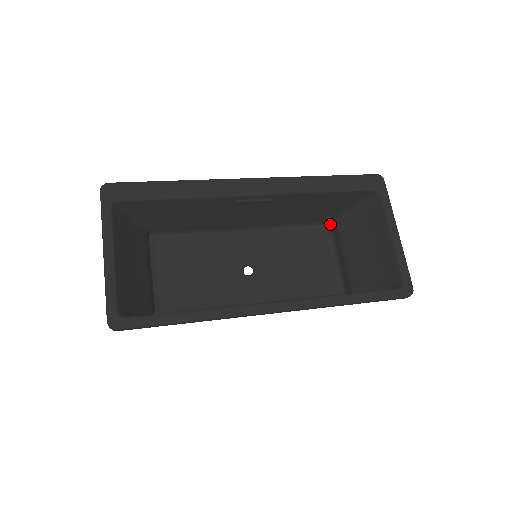
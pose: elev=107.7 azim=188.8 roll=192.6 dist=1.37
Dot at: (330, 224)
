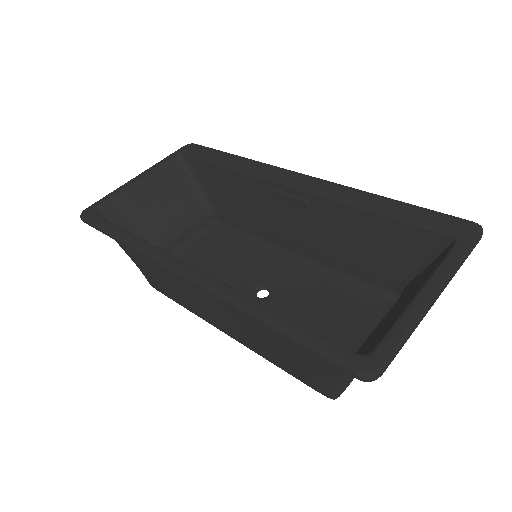
Dot at: occluded
